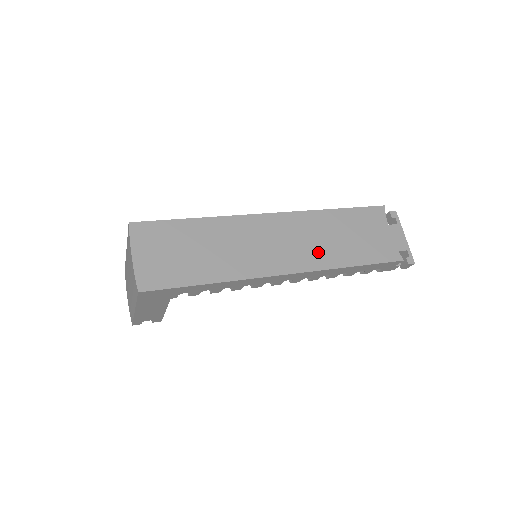
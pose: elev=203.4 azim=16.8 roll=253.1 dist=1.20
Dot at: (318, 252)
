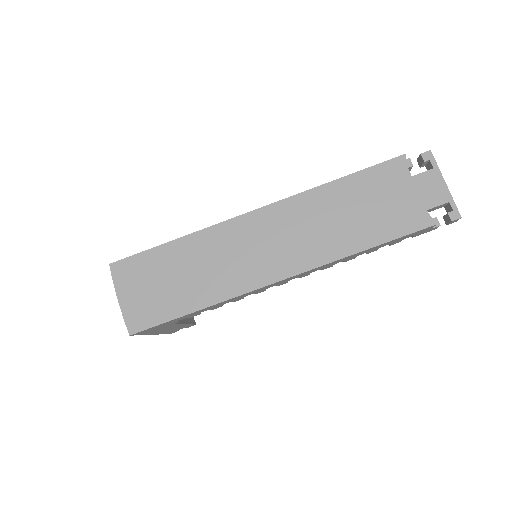
Dot at: (317, 243)
